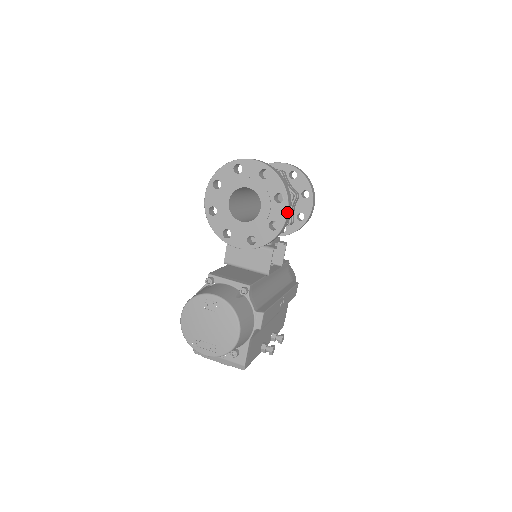
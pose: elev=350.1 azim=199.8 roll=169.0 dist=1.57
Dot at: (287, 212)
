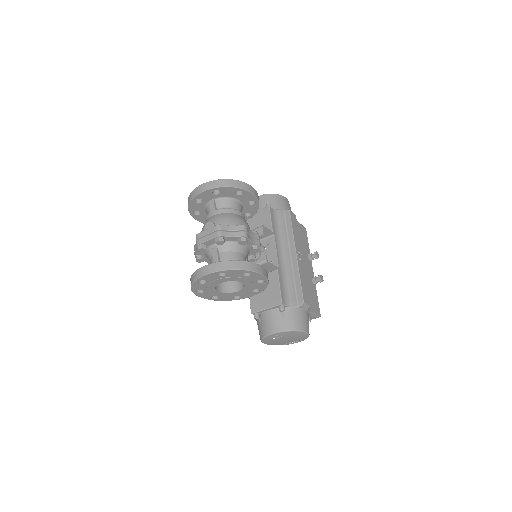
Dot at: (261, 275)
